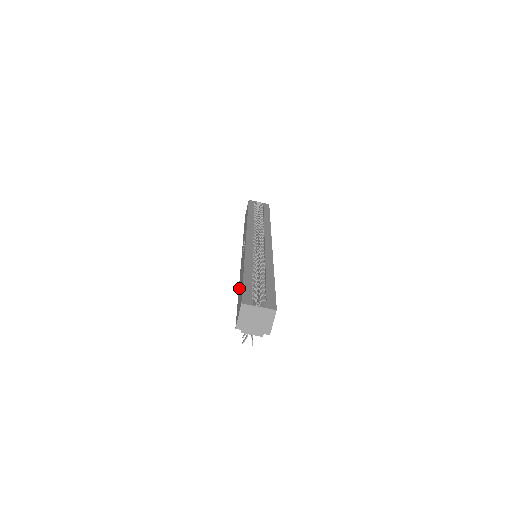
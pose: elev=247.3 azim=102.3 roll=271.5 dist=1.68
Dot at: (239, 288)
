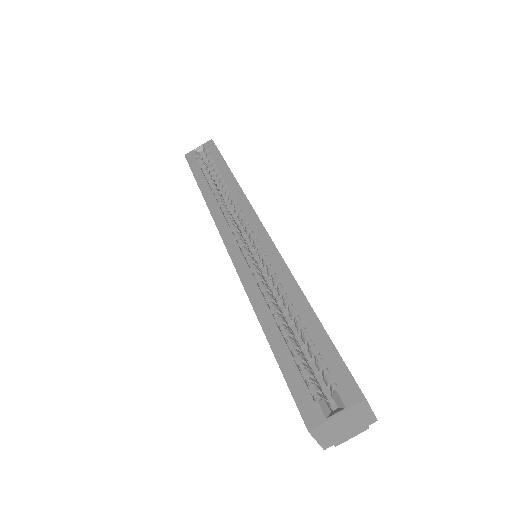
Dot at: occluded
